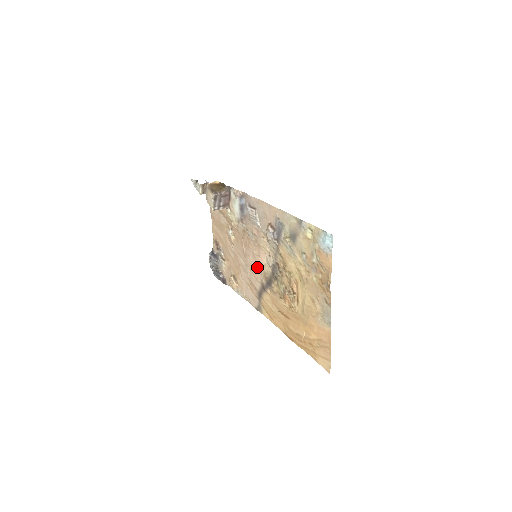
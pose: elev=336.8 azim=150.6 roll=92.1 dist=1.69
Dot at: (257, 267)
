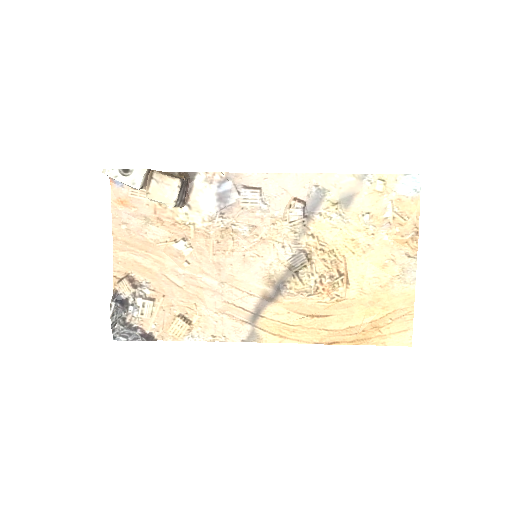
Dot at: (251, 275)
